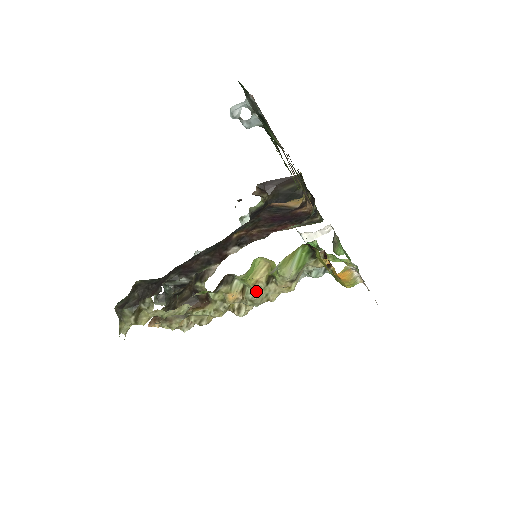
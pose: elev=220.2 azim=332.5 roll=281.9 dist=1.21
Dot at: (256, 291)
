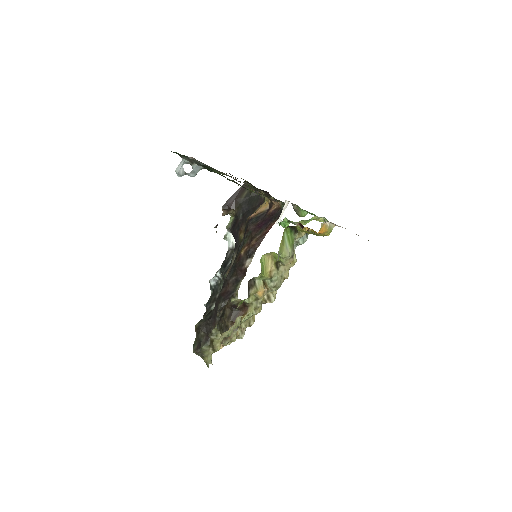
Dot at: (273, 279)
